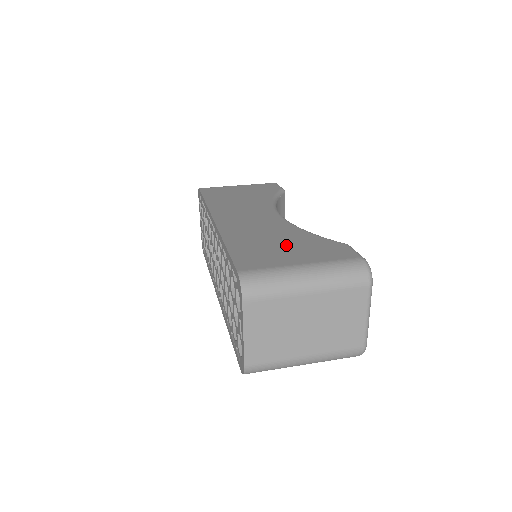
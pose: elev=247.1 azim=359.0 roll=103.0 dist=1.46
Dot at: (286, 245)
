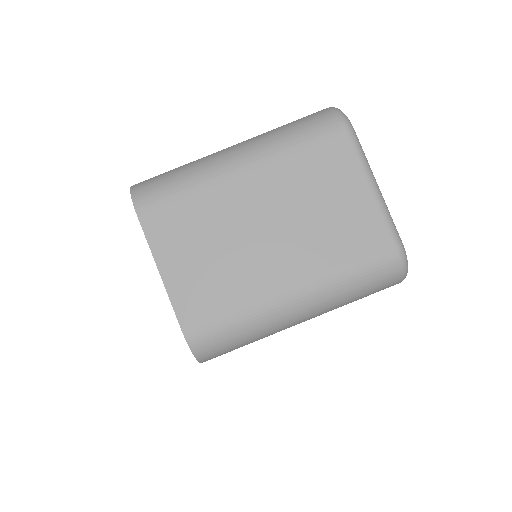
Dot at: occluded
